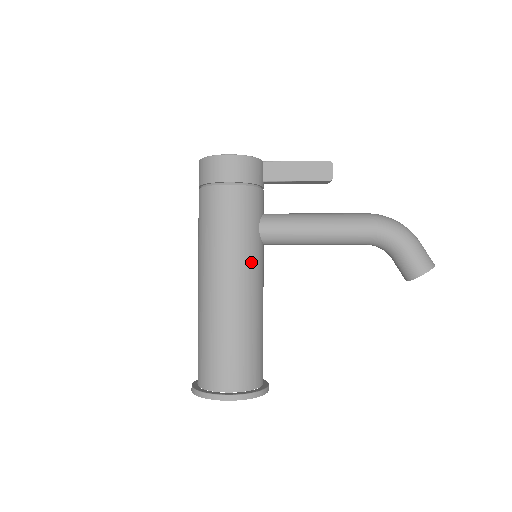
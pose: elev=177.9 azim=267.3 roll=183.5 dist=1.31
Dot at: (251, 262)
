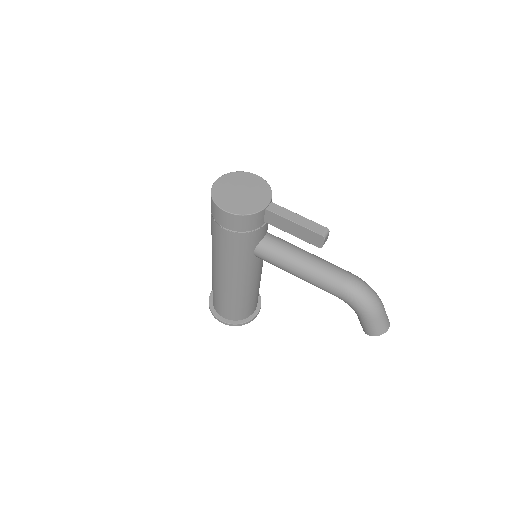
Dot at: (243, 271)
